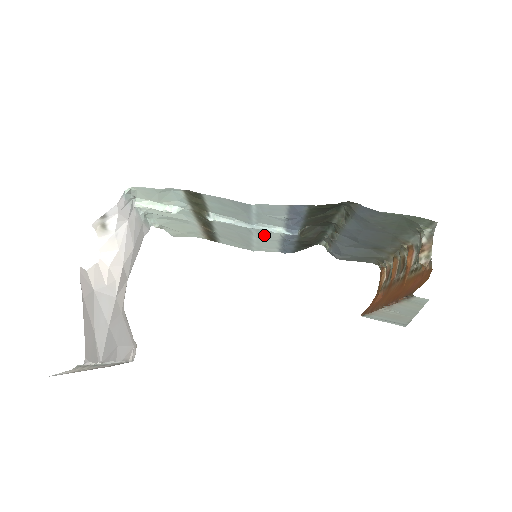
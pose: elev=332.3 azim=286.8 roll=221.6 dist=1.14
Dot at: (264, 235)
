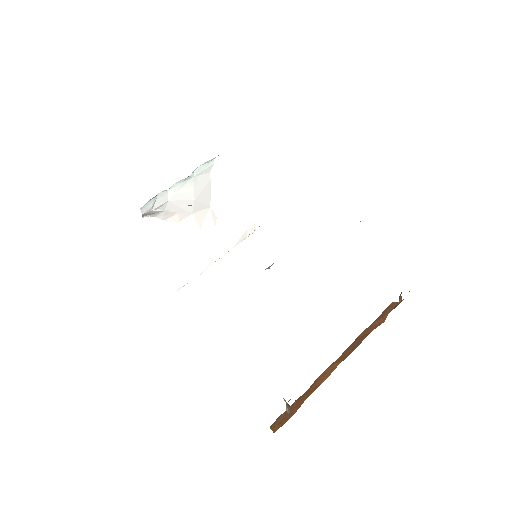
Dot at: occluded
